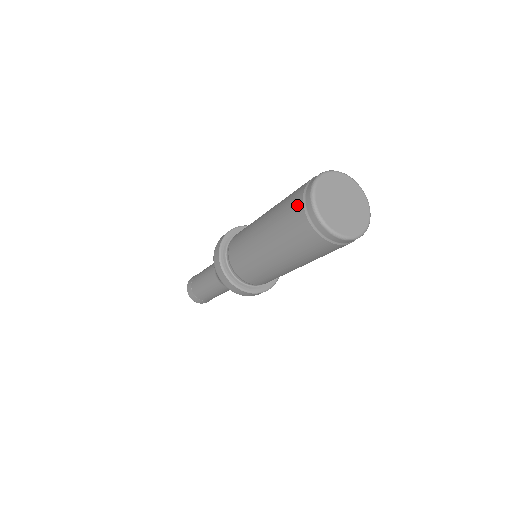
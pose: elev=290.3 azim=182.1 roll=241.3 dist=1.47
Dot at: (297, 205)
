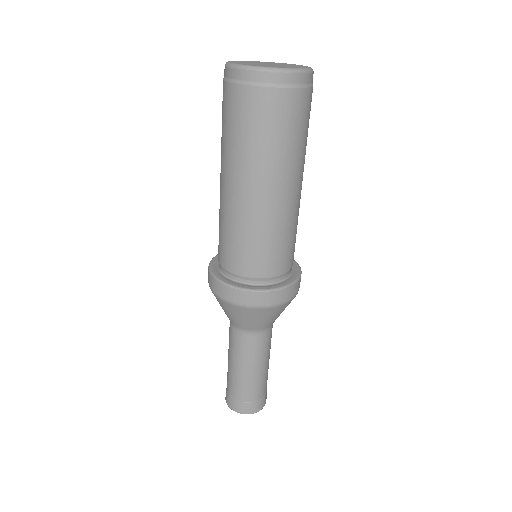
Dot at: occluded
